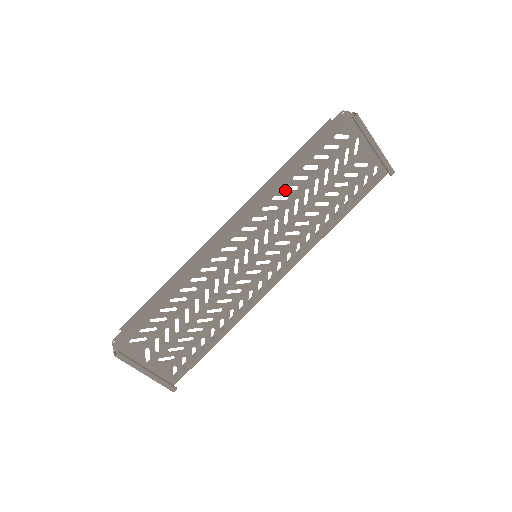
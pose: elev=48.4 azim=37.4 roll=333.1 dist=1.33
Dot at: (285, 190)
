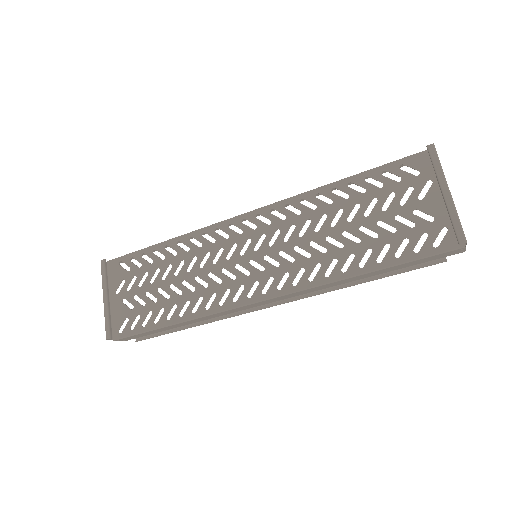
Dot at: occluded
